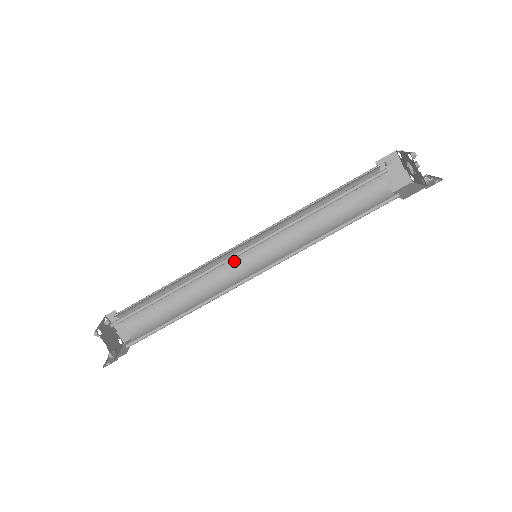
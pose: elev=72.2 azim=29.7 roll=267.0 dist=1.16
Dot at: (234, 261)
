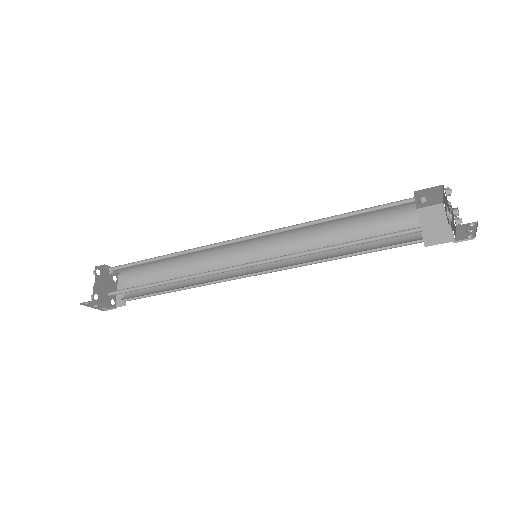
Dot at: (240, 264)
